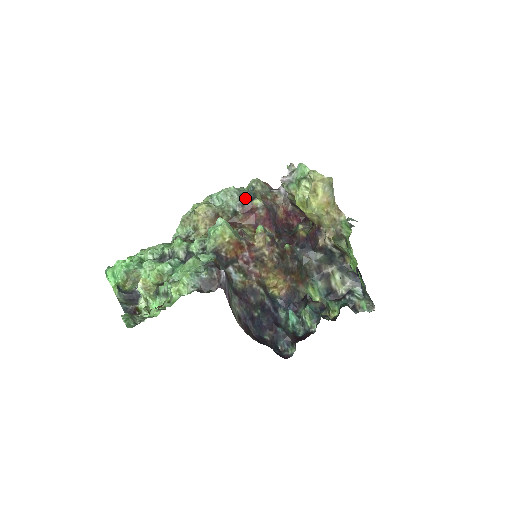
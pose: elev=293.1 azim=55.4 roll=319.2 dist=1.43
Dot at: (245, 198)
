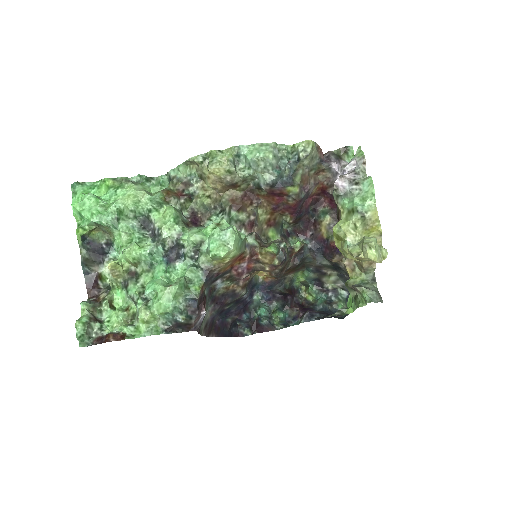
Dot at: (280, 175)
